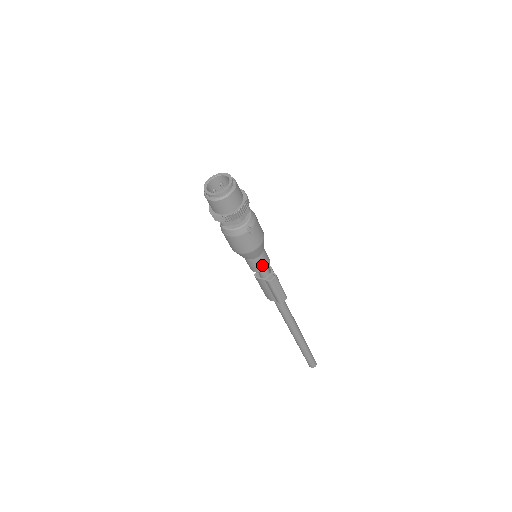
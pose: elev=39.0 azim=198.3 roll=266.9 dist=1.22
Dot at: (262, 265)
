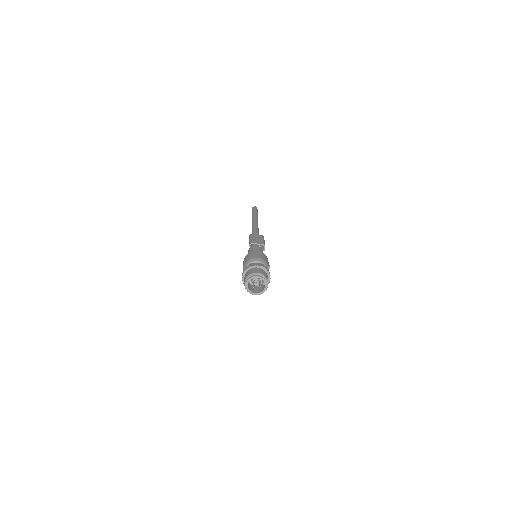
Dot at: occluded
